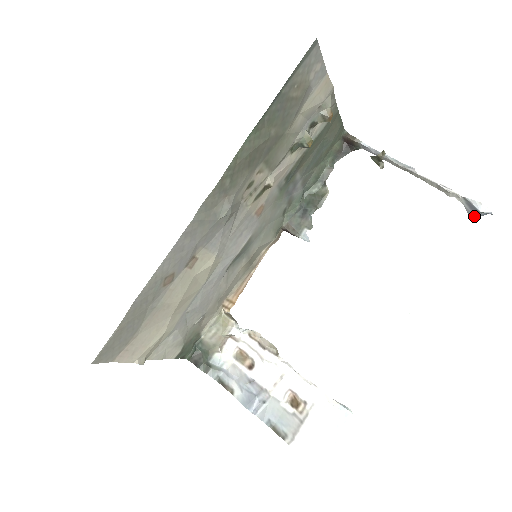
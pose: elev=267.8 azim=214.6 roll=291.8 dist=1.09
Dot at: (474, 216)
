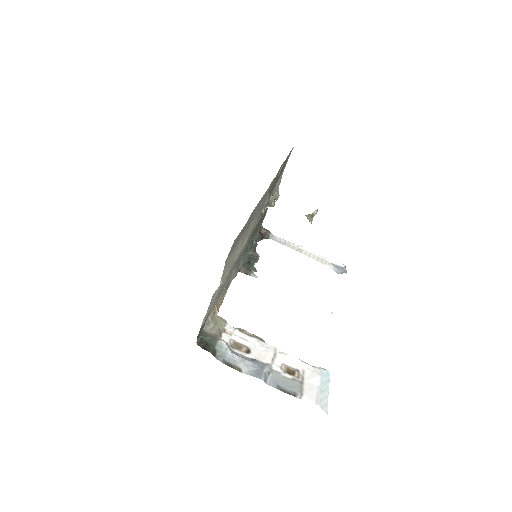
Dot at: (339, 273)
